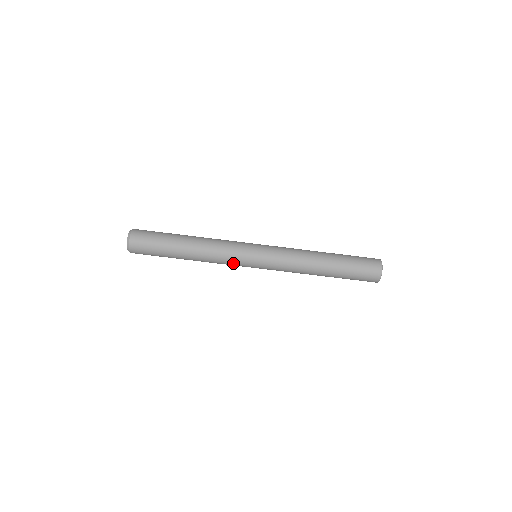
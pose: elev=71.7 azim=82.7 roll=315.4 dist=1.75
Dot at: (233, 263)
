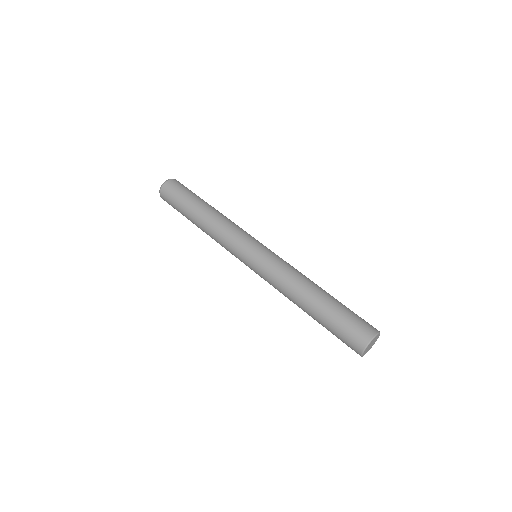
Dot at: (241, 233)
